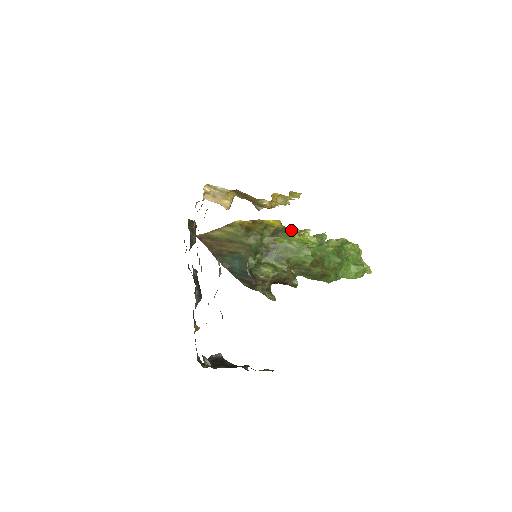
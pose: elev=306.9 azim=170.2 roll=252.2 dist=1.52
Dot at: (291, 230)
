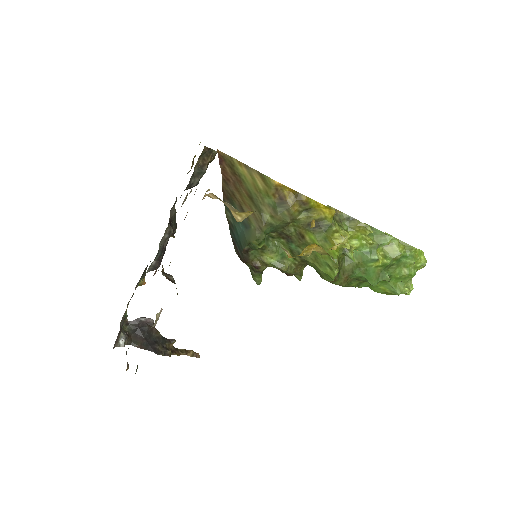
Dot at: (336, 234)
